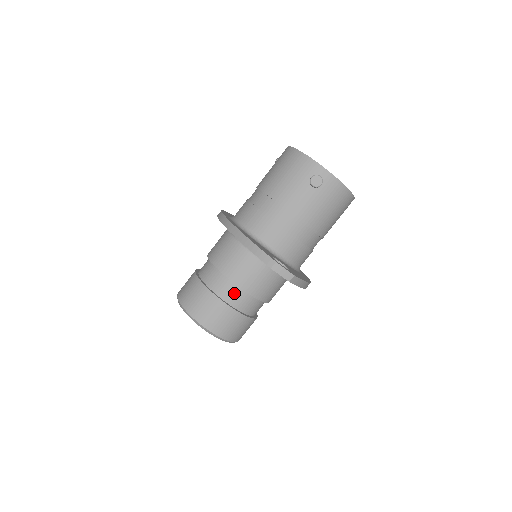
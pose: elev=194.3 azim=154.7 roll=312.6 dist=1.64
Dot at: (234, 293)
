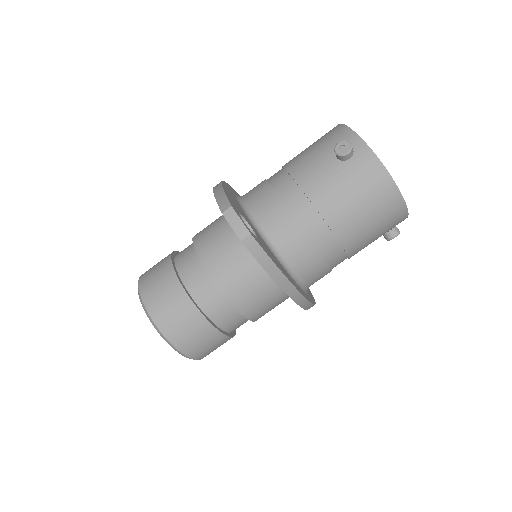
Dot at: (197, 274)
